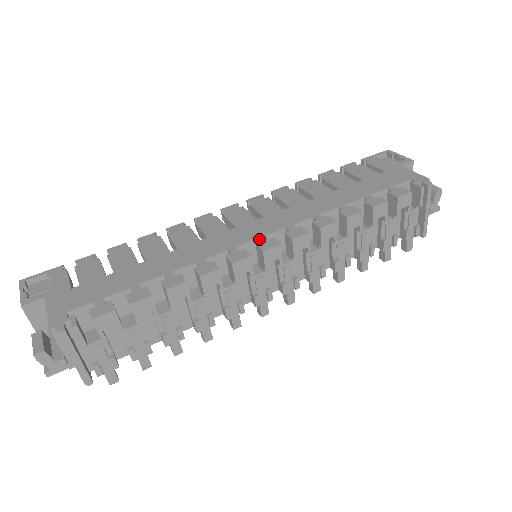
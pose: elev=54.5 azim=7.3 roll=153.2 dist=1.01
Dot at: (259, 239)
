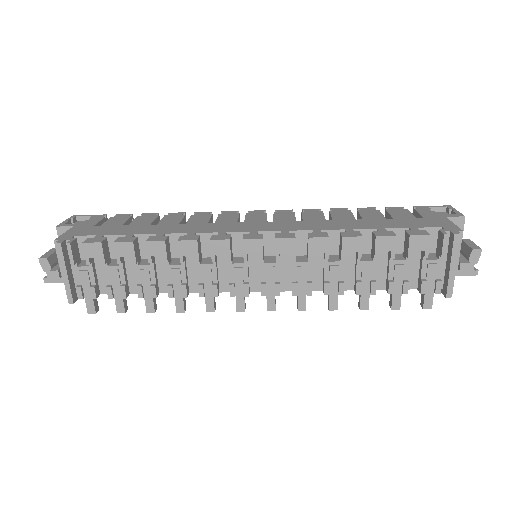
Dot at: (250, 232)
